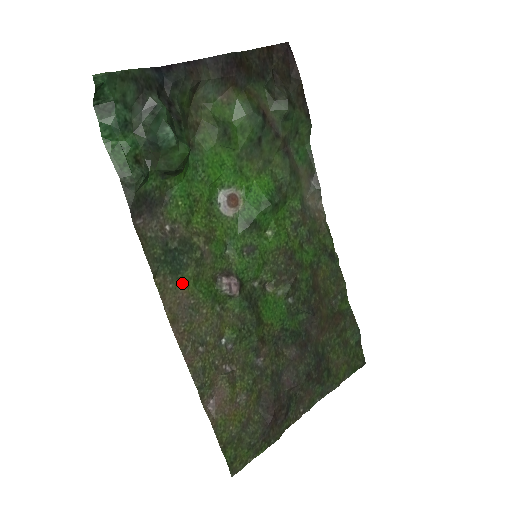
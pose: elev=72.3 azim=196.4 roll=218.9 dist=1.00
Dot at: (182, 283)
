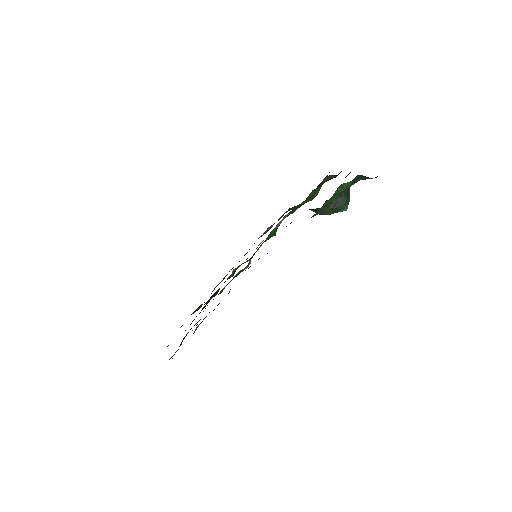
Dot at: occluded
